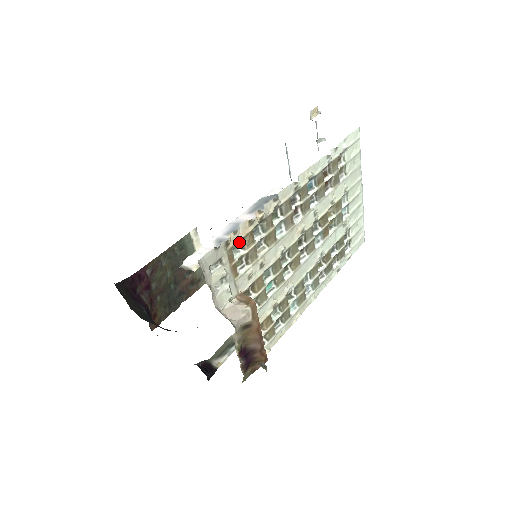
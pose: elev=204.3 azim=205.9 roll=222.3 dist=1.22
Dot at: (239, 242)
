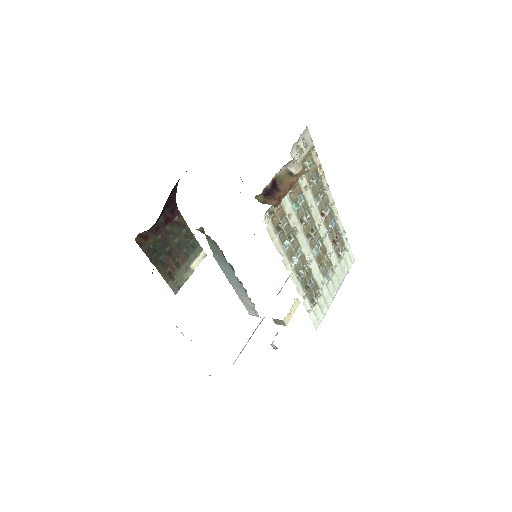
Dot at: (312, 161)
